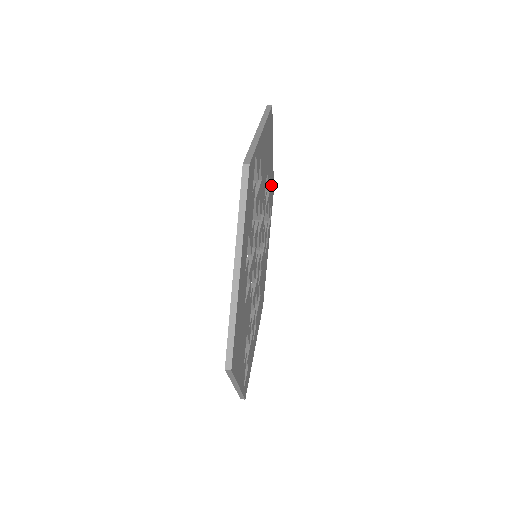
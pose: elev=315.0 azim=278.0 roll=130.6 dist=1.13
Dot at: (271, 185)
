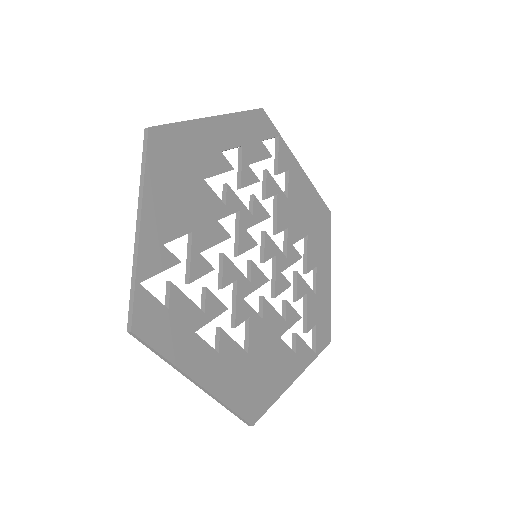
Dot at: (321, 302)
